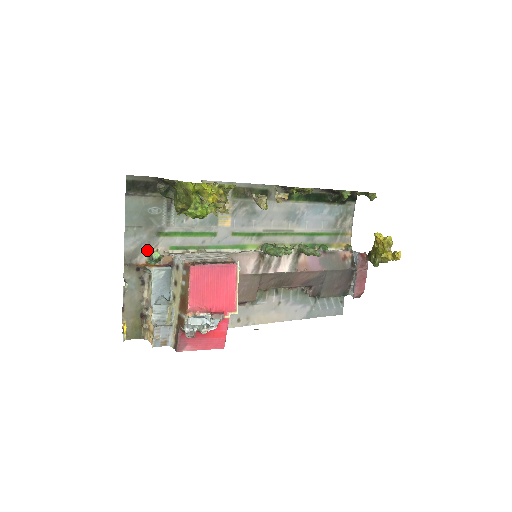
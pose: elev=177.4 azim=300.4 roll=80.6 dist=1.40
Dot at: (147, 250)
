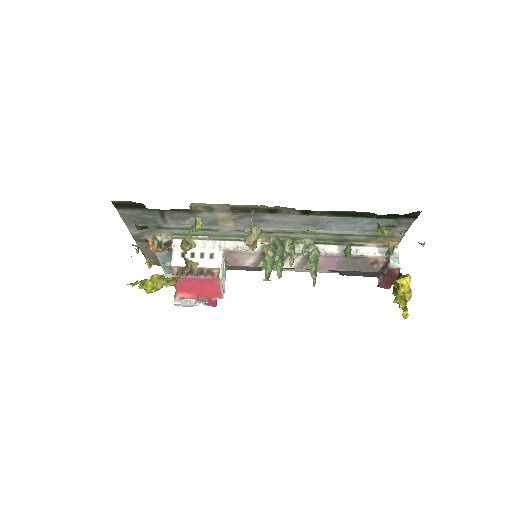
Dot at: (151, 234)
